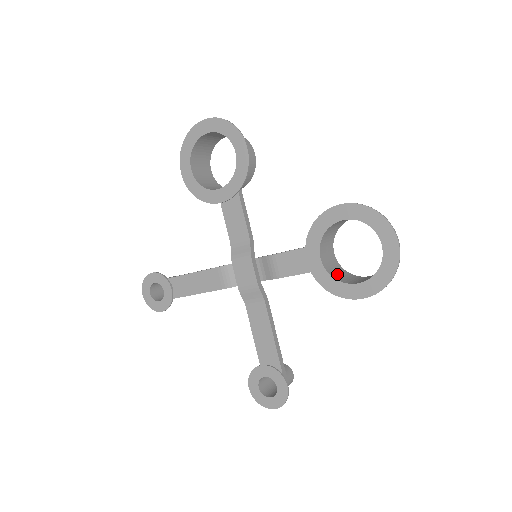
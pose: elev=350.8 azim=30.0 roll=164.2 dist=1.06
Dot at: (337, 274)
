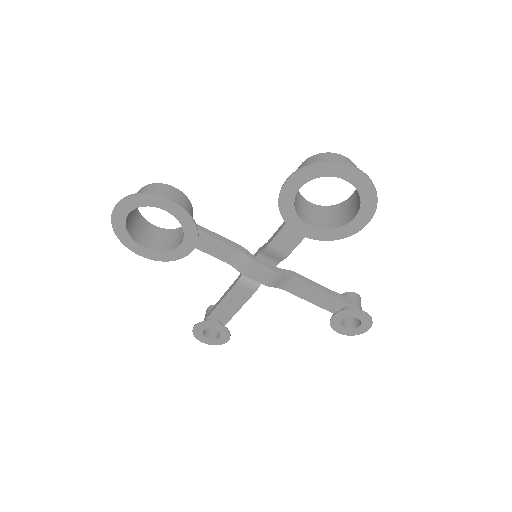
Dot at: (329, 221)
